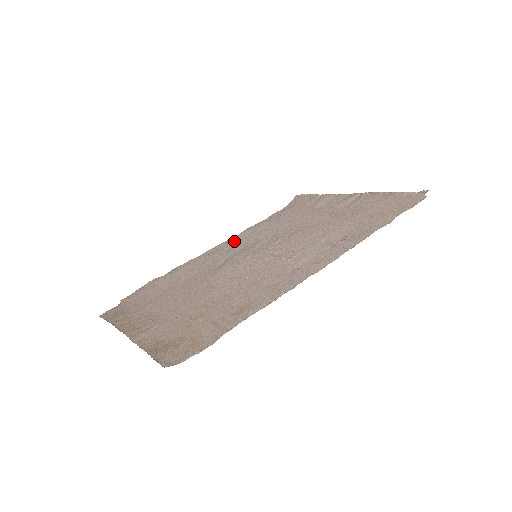
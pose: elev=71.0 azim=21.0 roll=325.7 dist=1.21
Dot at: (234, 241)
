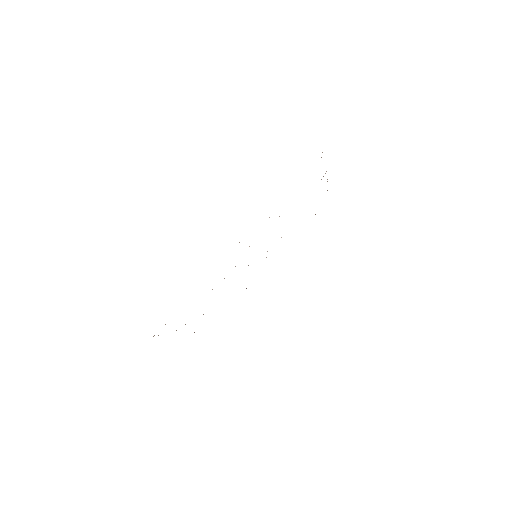
Dot at: occluded
